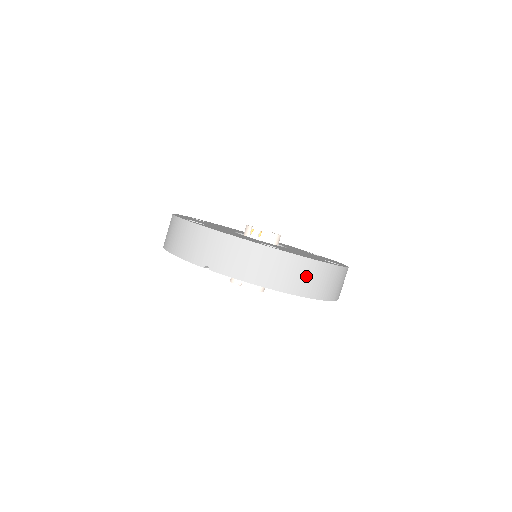
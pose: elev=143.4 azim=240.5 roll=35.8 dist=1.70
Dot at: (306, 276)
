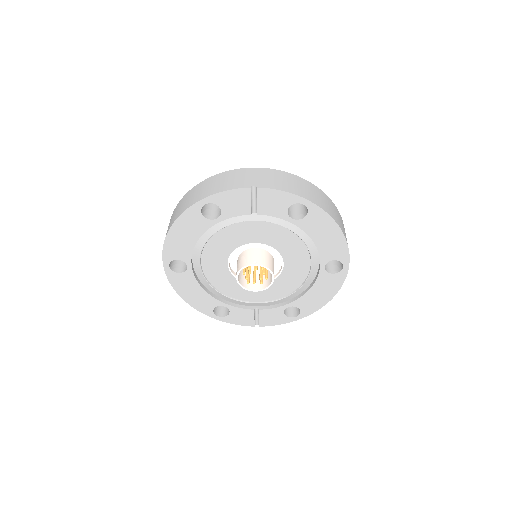
Dot at: (333, 210)
